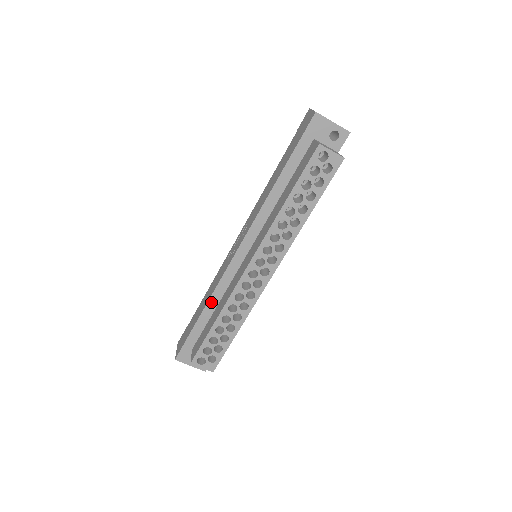
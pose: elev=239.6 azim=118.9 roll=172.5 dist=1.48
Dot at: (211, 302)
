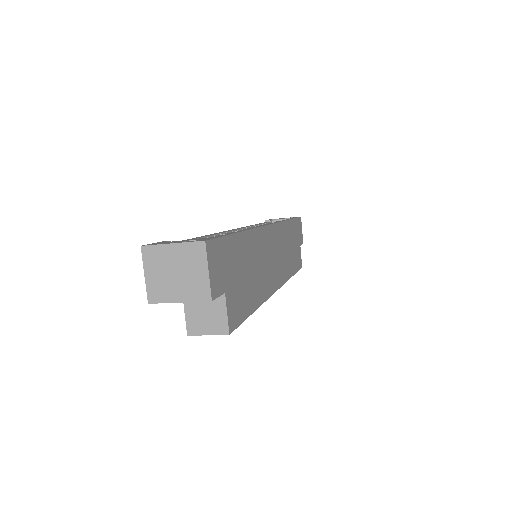
Dot at: occluded
